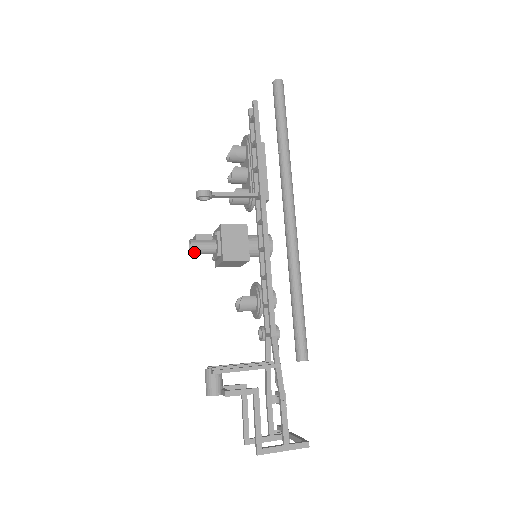
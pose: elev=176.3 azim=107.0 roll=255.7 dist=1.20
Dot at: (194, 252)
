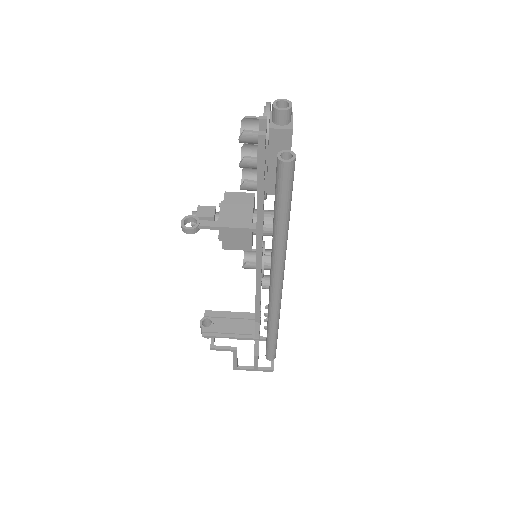
Dot at: occluded
